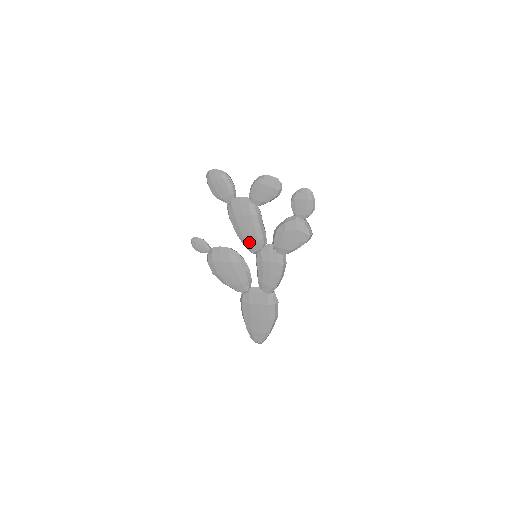
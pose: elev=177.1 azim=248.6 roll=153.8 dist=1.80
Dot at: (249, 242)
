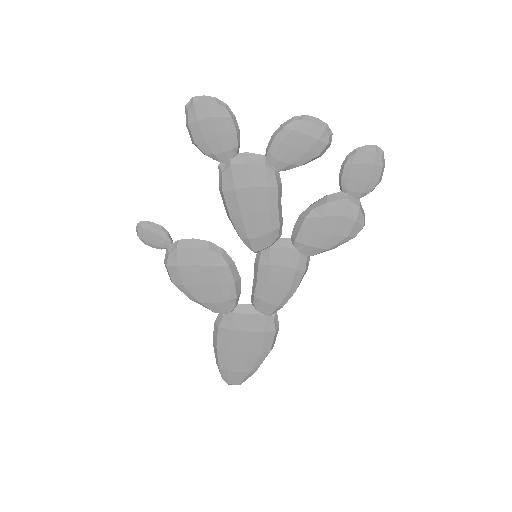
Dot at: (253, 234)
